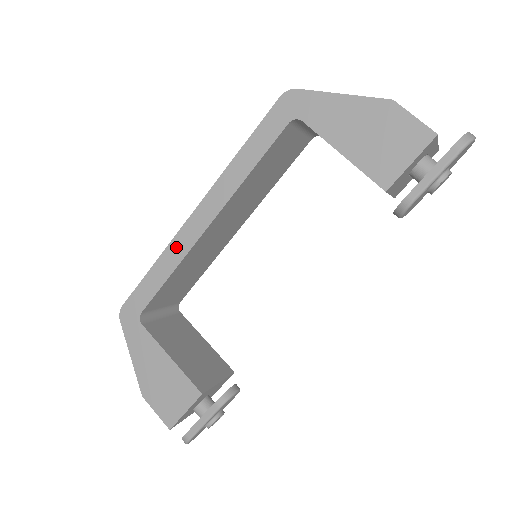
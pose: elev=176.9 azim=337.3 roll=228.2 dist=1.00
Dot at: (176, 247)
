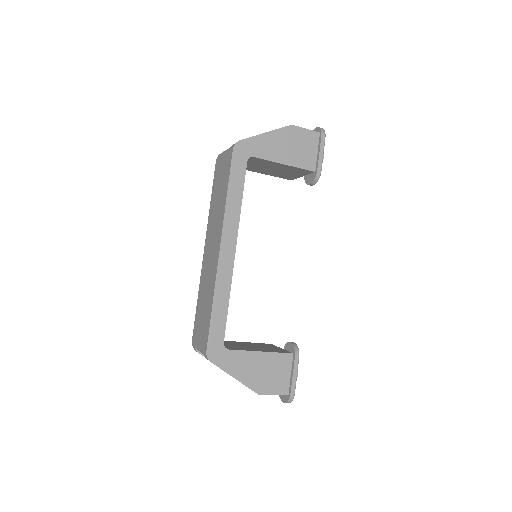
Dot at: (222, 280)
